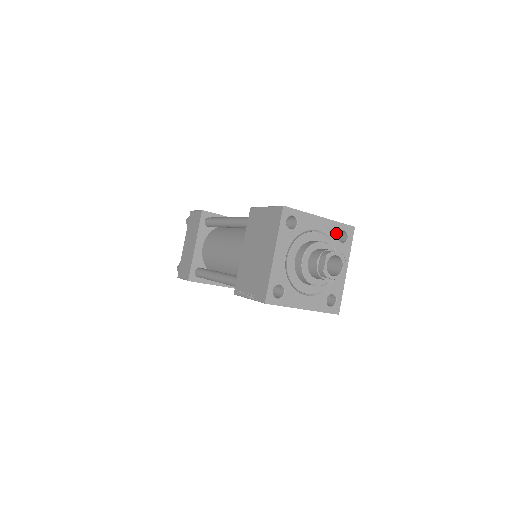
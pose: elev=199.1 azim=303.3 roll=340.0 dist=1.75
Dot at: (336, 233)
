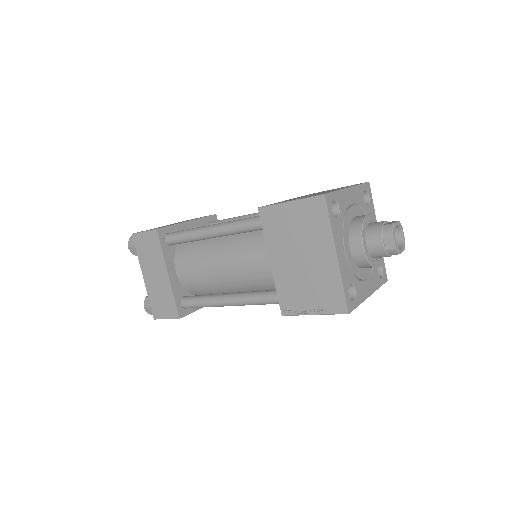
Dot at: (362, 198)
